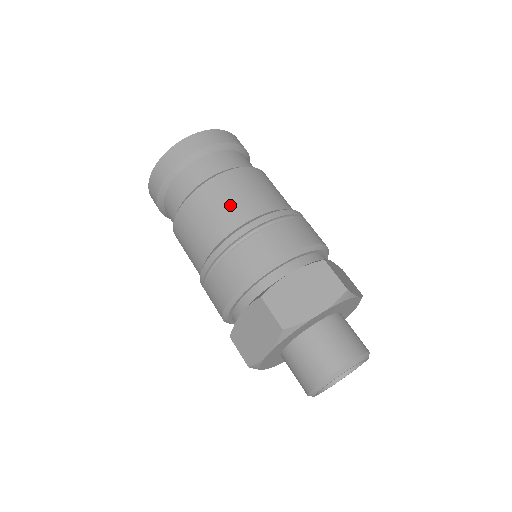
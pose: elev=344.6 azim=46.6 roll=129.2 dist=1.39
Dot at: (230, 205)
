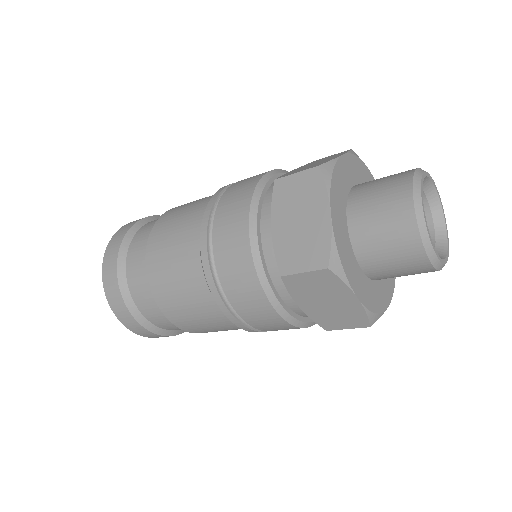
Dot at: (195, 202)
